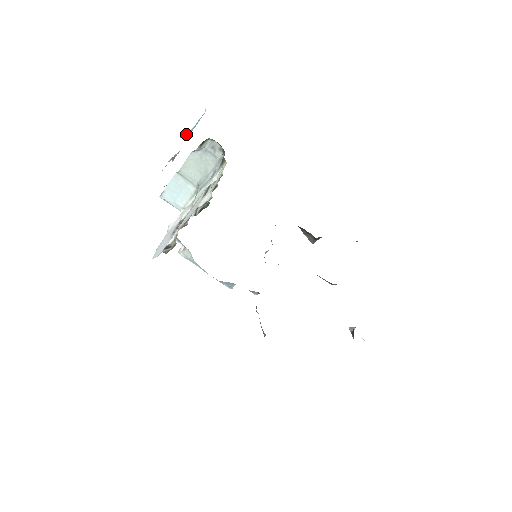
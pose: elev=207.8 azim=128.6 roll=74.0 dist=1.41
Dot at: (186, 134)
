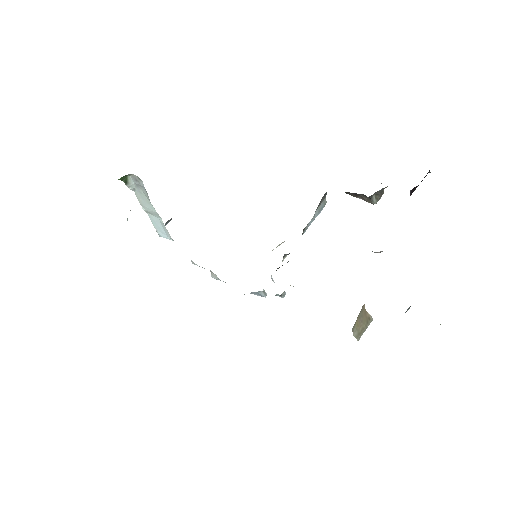
Dot at: occluded
